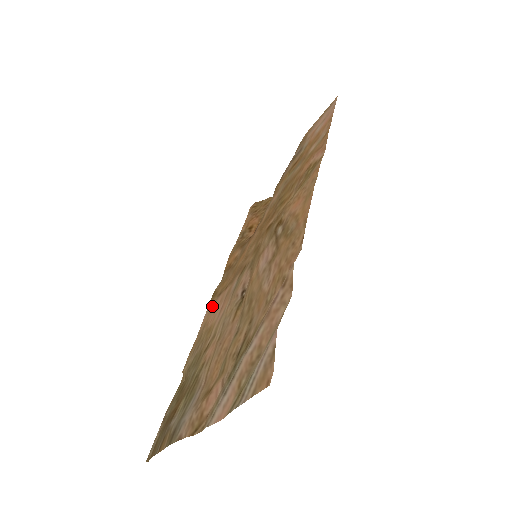
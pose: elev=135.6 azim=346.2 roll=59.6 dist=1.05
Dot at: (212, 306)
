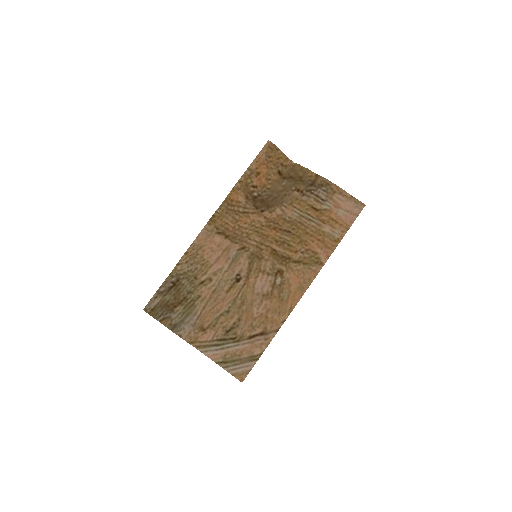
Dot at: (210, 235)
